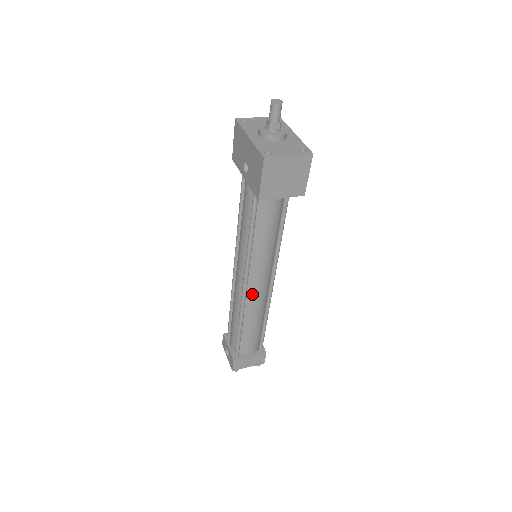
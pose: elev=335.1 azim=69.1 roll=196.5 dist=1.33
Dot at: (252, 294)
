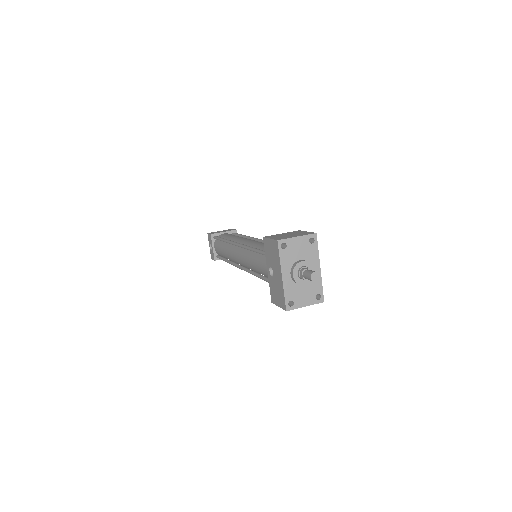
Dot at: occluded
